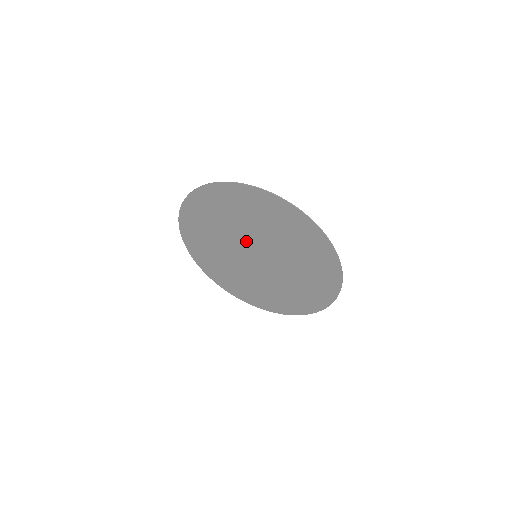
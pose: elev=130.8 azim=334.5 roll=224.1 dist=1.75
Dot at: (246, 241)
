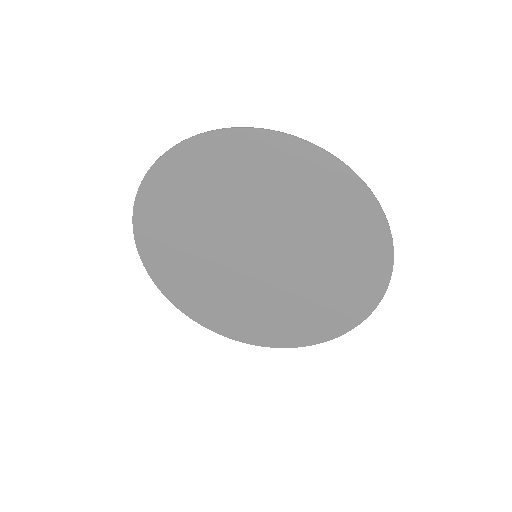
Dot at: (242, 232)
